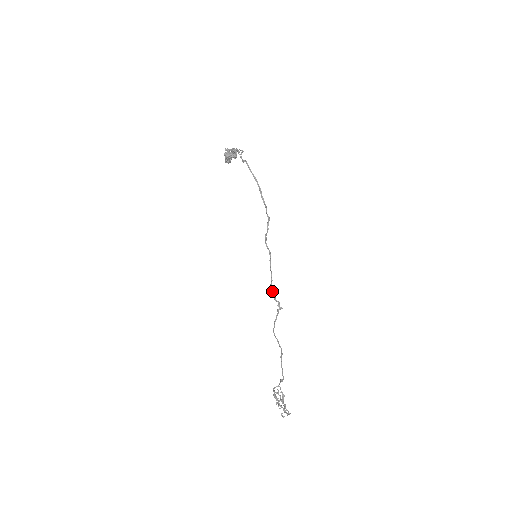
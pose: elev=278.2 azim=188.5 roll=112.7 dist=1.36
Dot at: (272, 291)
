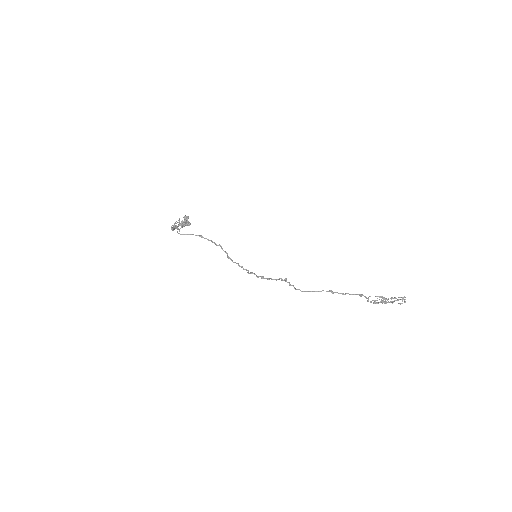
Dot at: (268, 279)
